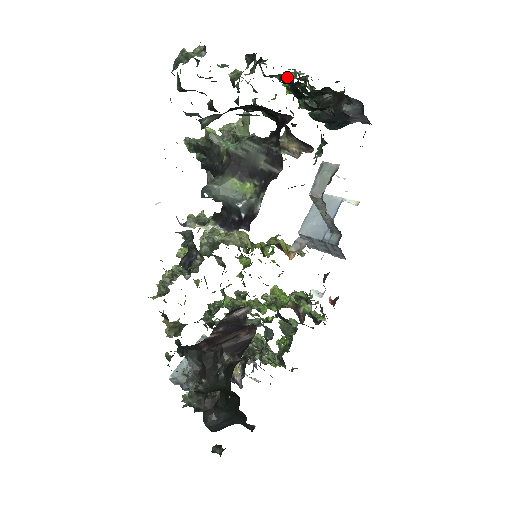
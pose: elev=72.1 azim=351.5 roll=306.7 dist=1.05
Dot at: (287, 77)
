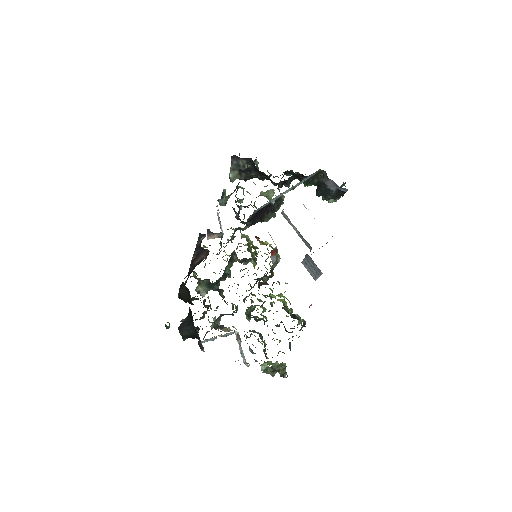
Dot at: occluded
